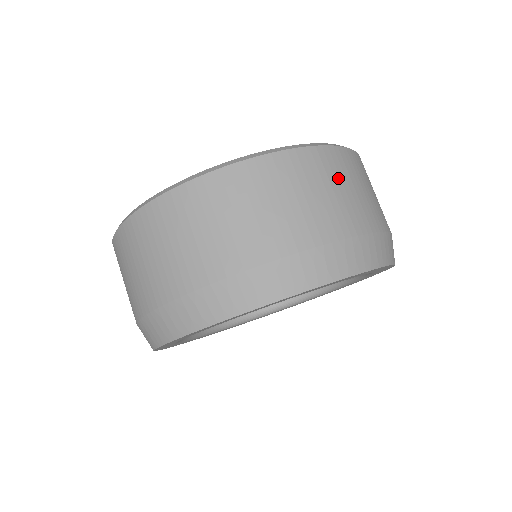
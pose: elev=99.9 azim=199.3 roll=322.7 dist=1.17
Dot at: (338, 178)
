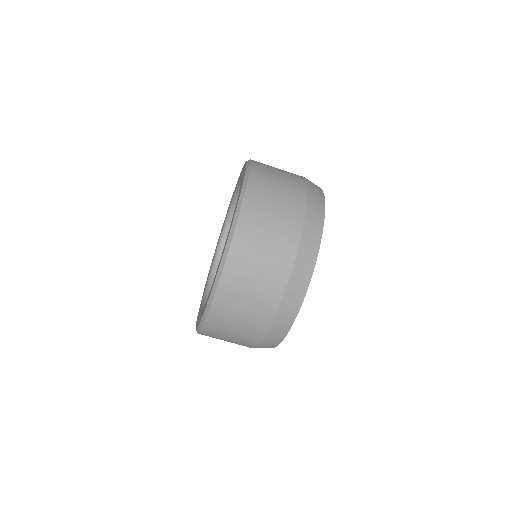
Dot at: (256, 247)
